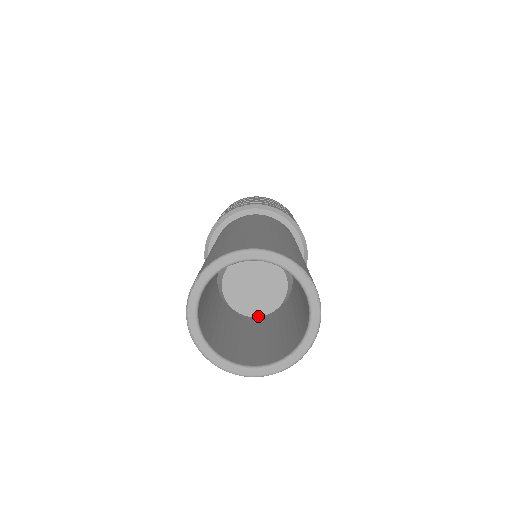
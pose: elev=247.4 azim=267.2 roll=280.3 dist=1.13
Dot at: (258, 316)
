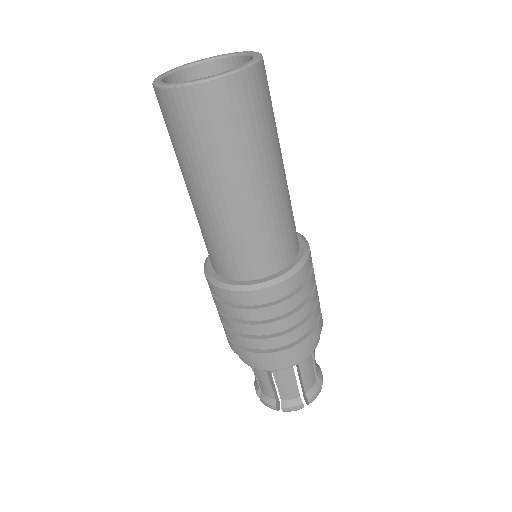
Dot at: occluded
